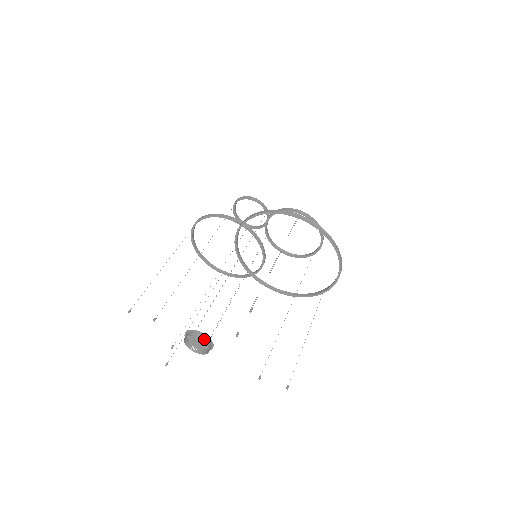
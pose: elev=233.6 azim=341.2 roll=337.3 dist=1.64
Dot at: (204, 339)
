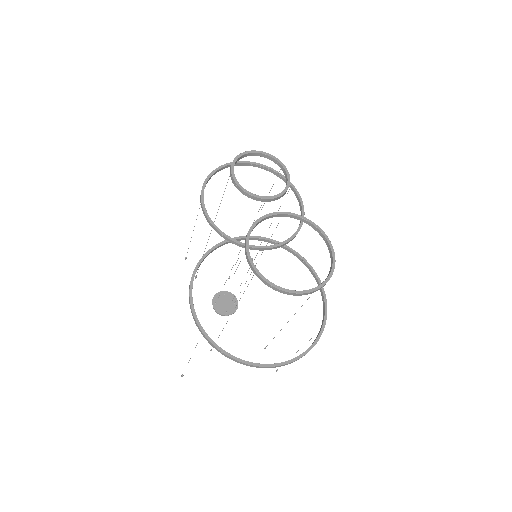
Dot at: (219, 313)
